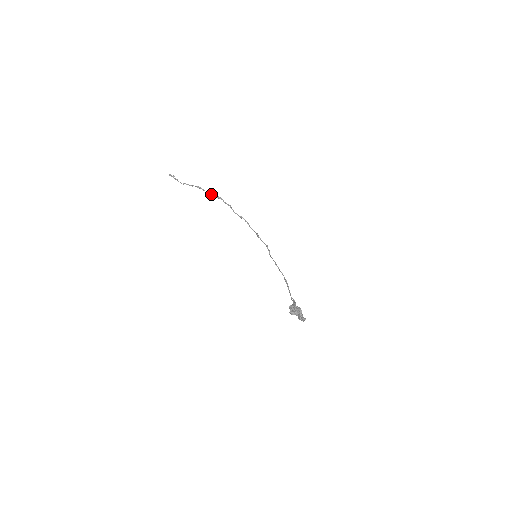
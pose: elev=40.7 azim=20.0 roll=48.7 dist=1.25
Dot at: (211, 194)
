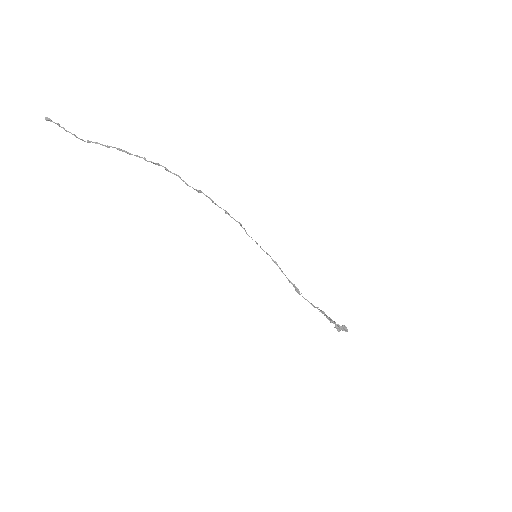
Dot at: occluded
